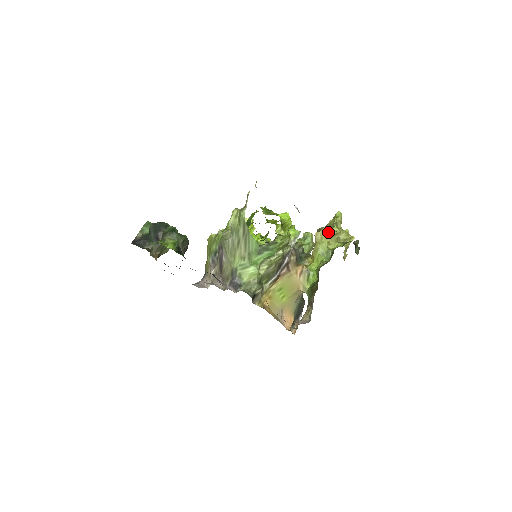
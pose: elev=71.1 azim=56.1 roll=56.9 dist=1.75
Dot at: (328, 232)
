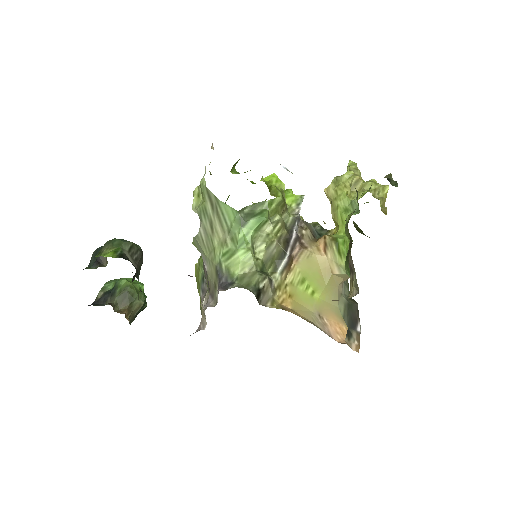
Dot at: (342, 180)
